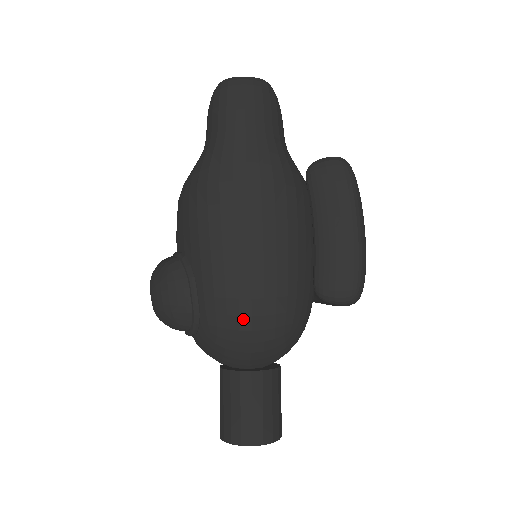
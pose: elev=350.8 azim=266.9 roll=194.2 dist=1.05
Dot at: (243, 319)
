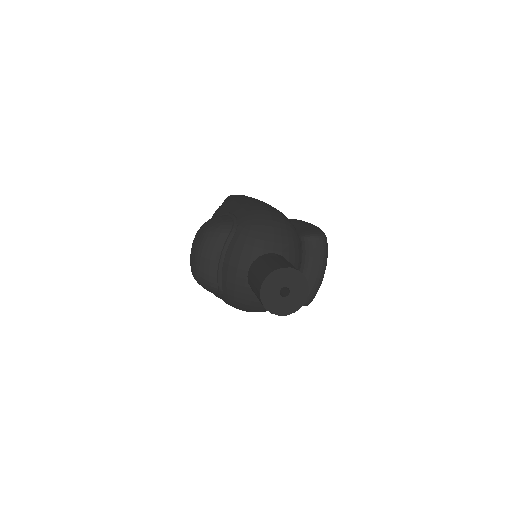
Dot at: (266, 216)
